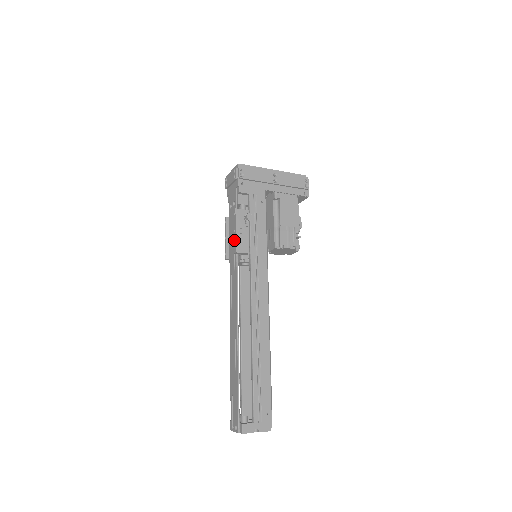
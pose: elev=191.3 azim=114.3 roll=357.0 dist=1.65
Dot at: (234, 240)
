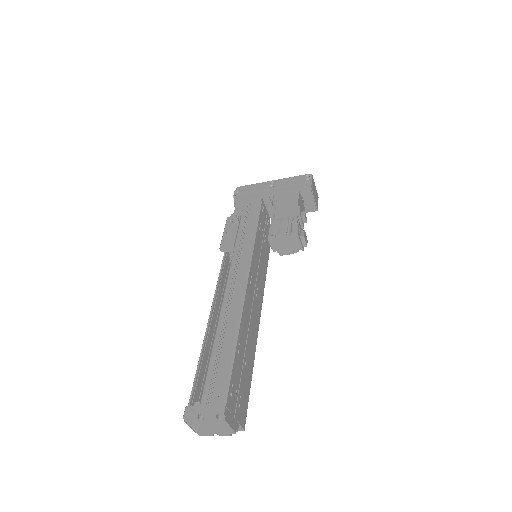
Dot at: occluded
